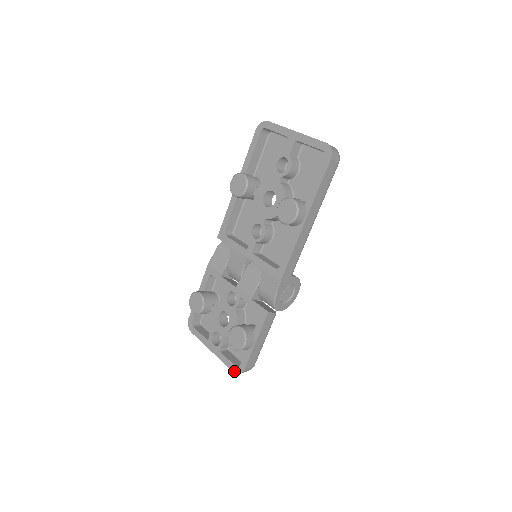
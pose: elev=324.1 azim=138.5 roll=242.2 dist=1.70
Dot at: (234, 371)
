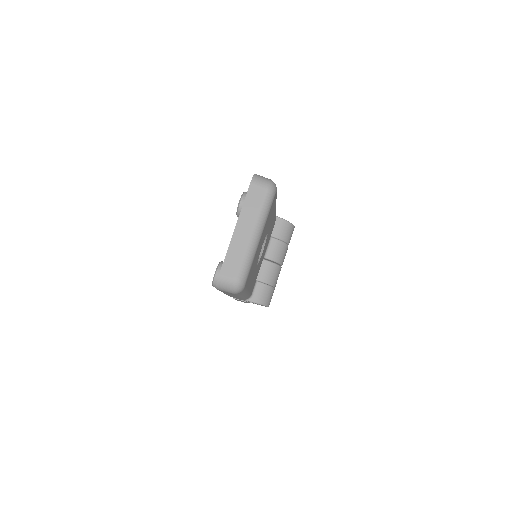
Dot at: occluded
